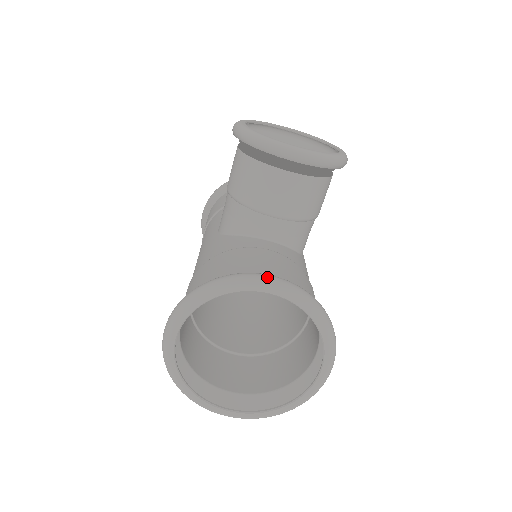
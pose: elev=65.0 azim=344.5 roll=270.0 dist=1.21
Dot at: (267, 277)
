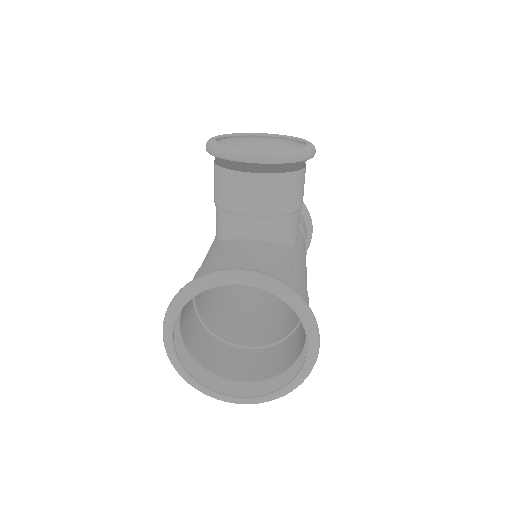
Dot at: (236, 270)
